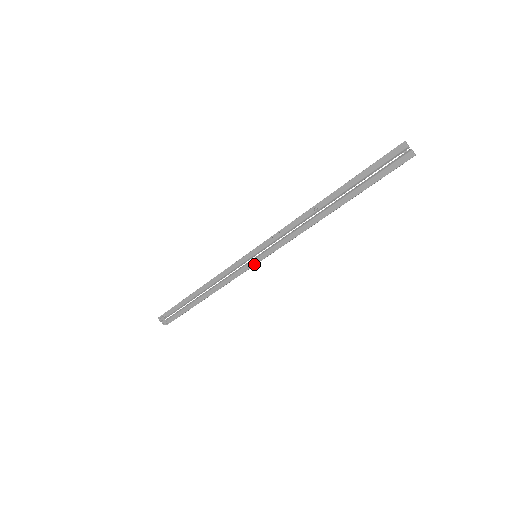
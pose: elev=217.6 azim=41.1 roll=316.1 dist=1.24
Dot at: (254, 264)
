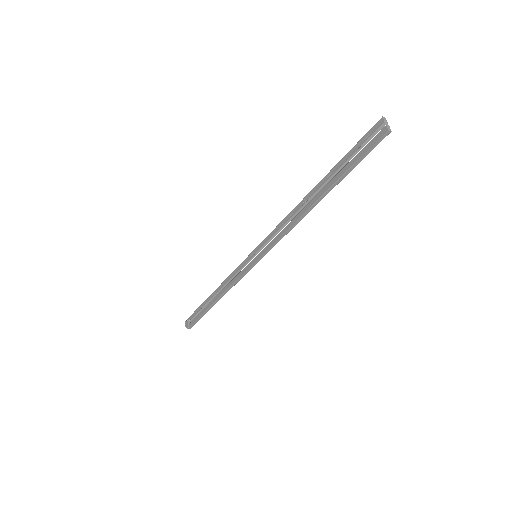
Dot at: (252, 264)
